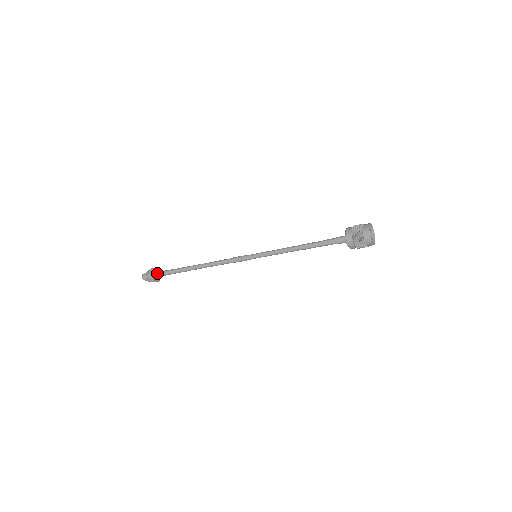
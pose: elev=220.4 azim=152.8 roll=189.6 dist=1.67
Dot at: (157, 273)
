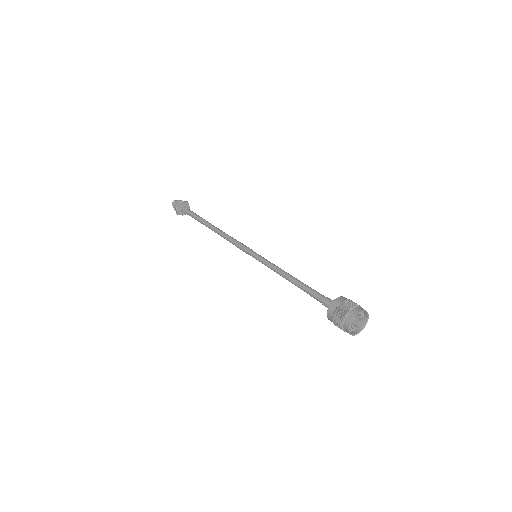
Dot at: (185, 206)
